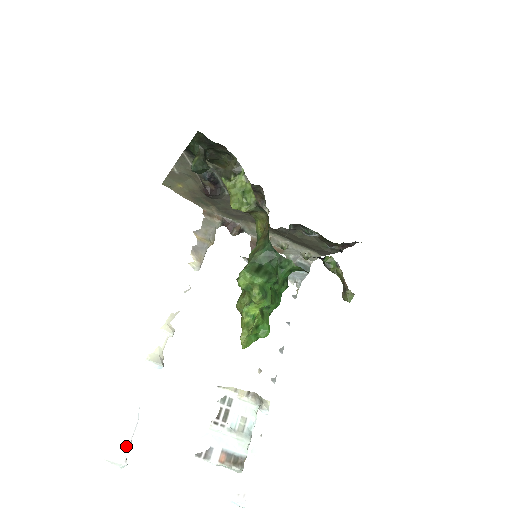
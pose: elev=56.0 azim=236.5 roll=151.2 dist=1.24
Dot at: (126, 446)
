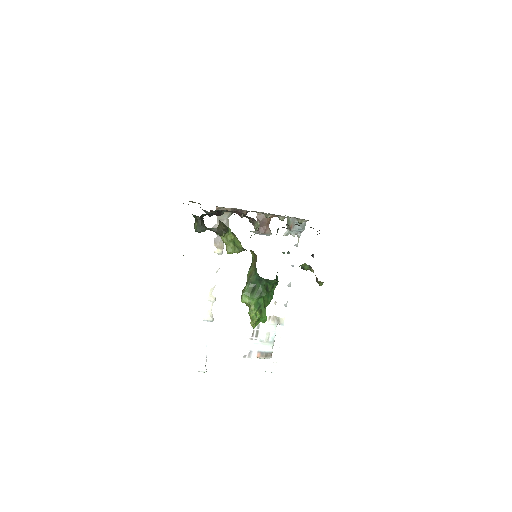
Dot at: (204, 363)
